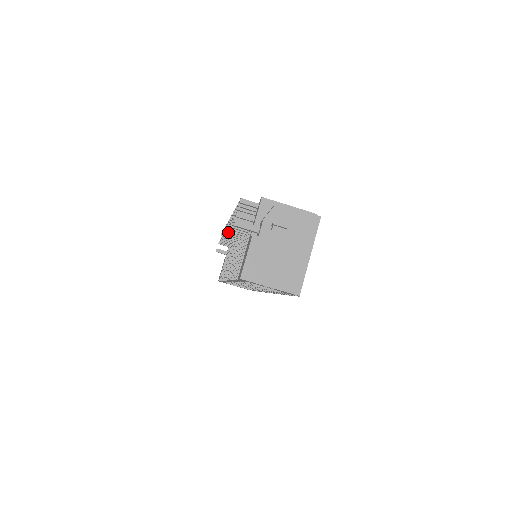
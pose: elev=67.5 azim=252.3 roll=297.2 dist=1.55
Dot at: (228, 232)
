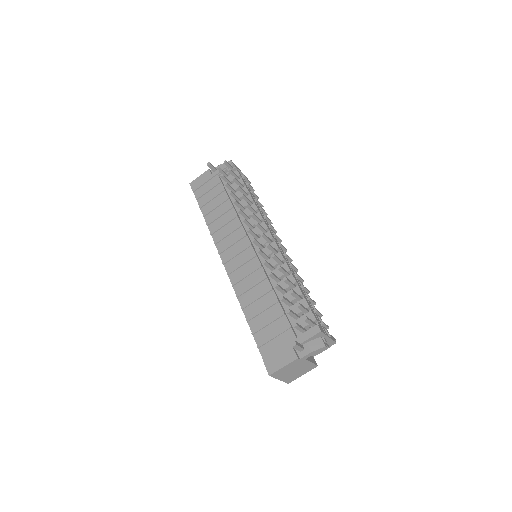
Dot at: (255, 242)
